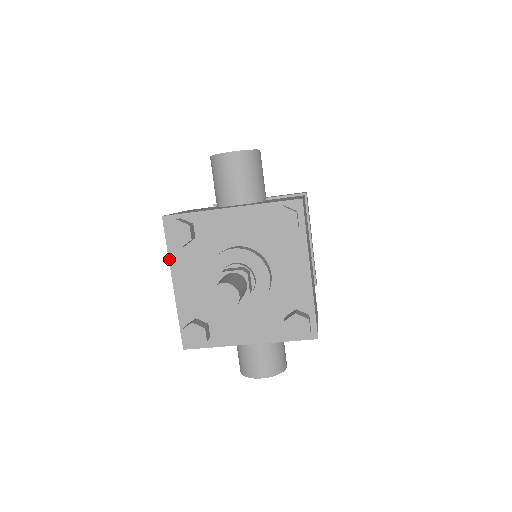
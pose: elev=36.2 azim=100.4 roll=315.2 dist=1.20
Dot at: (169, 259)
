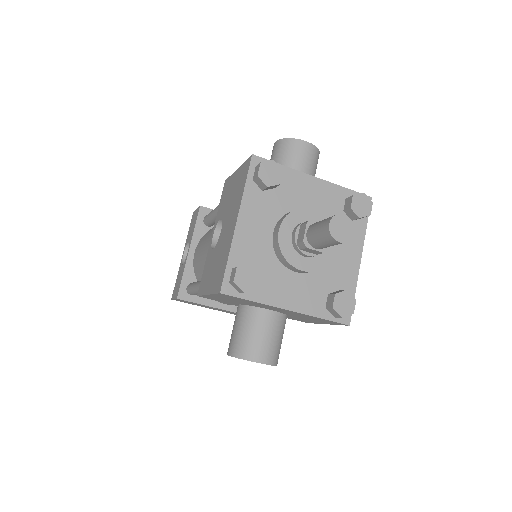
Dot at: (243, 196)
